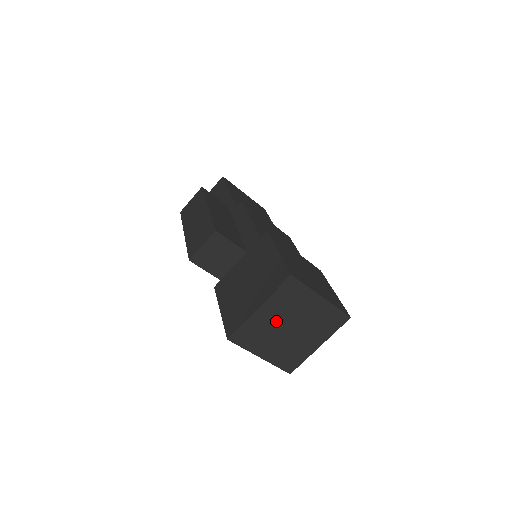
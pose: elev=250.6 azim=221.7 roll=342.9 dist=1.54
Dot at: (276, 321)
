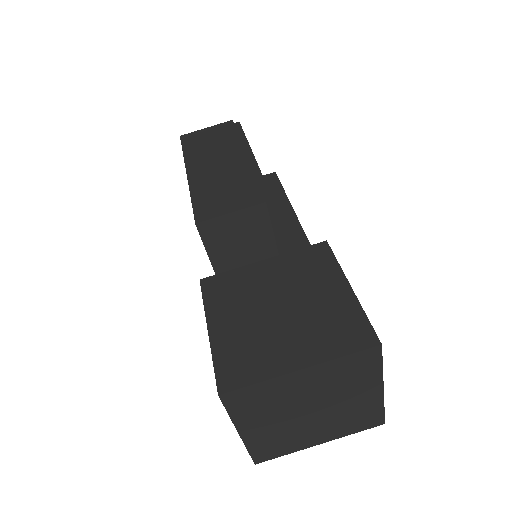
Dot at: (304, 395)
